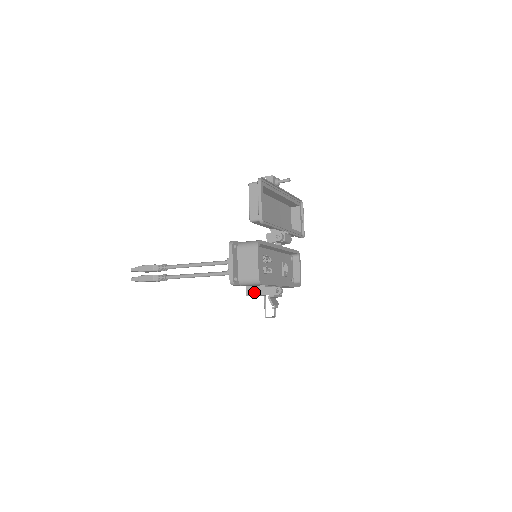
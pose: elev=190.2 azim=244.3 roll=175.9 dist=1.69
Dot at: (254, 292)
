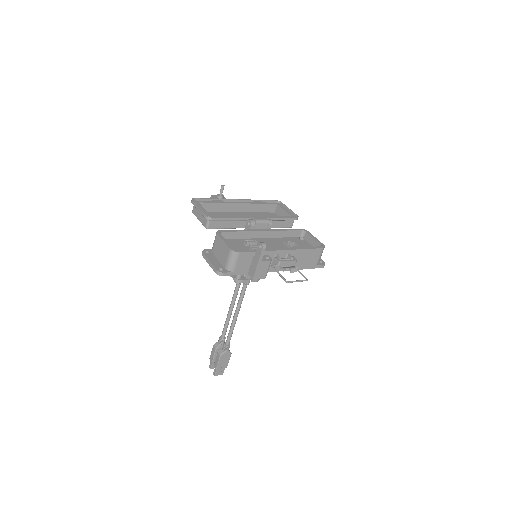
Dot at: (253, 270)
